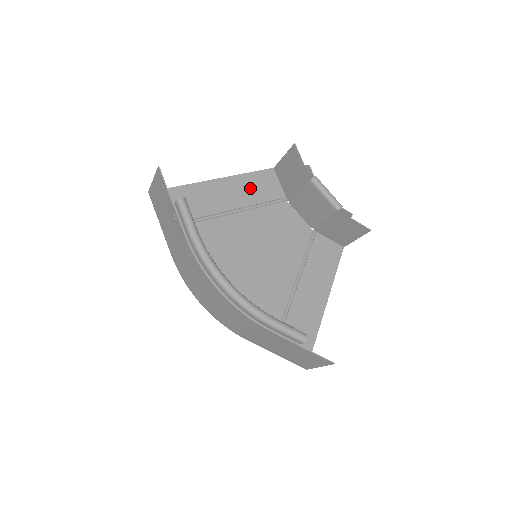
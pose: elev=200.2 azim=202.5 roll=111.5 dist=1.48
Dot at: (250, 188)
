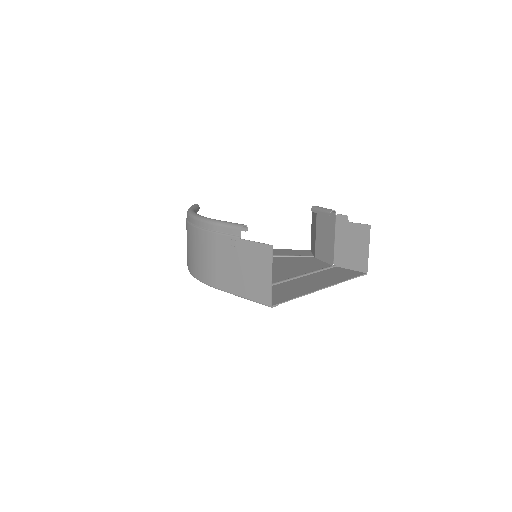
Dot at: (281, 253)
